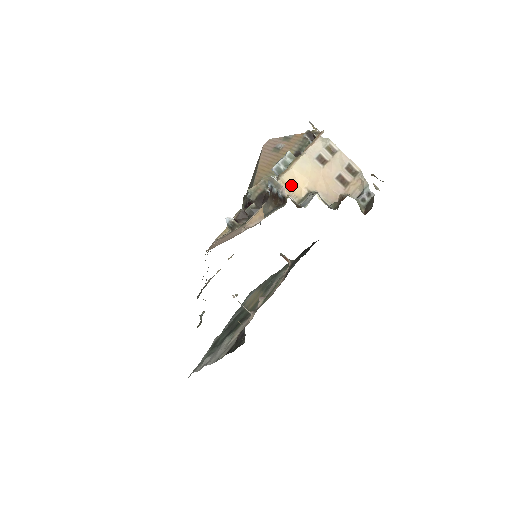
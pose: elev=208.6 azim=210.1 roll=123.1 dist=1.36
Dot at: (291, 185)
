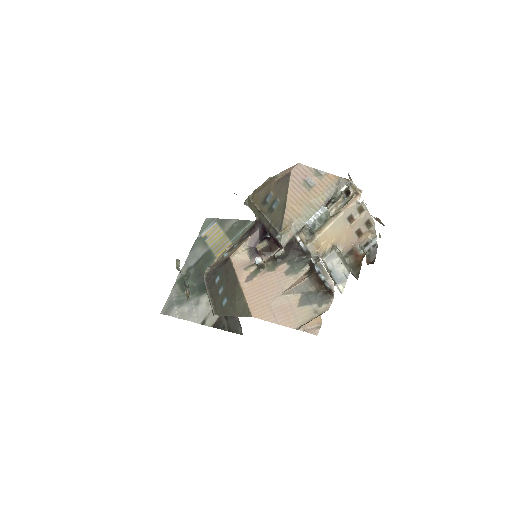
Dot at: (322, 243)
